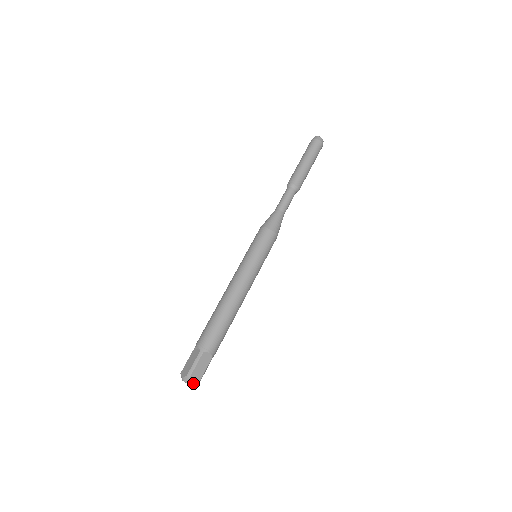
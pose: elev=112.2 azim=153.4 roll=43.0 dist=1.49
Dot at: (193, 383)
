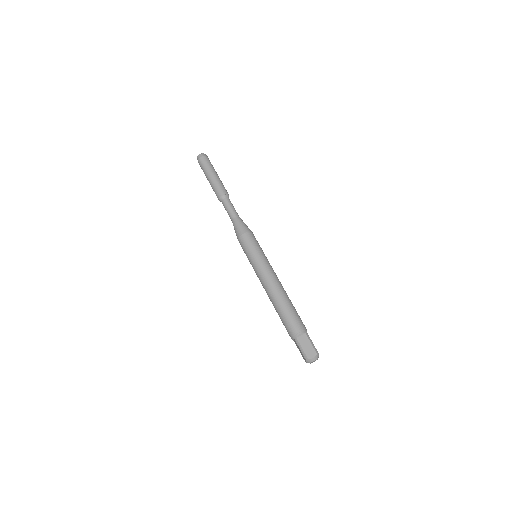
Dot at: (318, 357)
